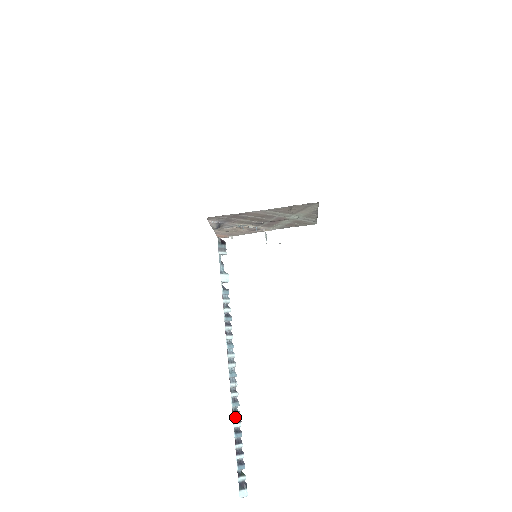
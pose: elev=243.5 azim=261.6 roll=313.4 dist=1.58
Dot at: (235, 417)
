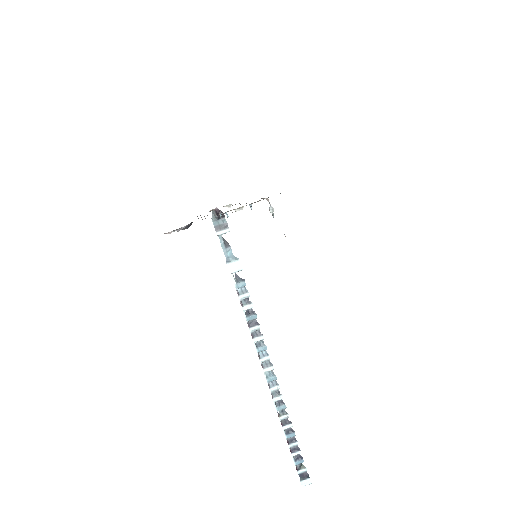
Dot at: (284, 419)
